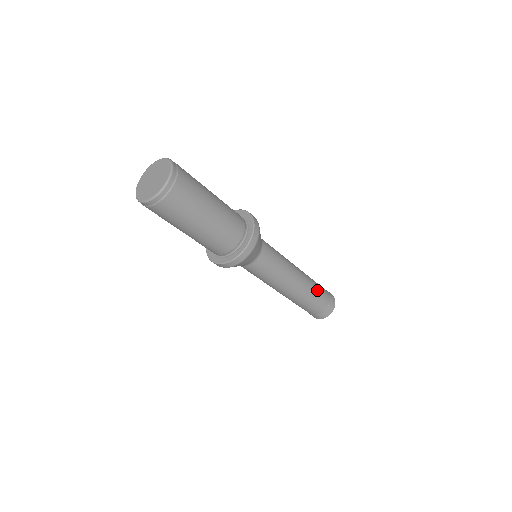
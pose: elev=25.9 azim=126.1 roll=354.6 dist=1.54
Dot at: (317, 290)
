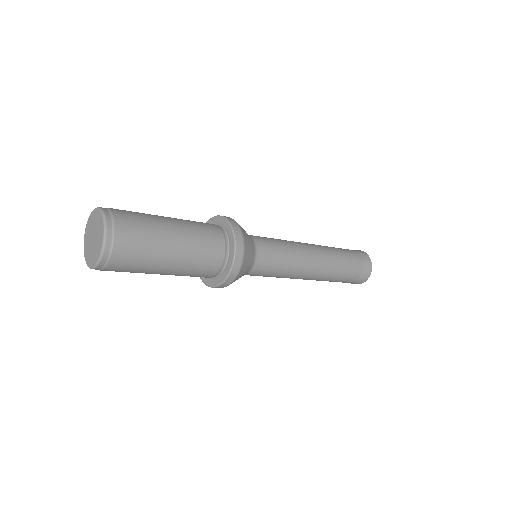
Dot at: (337, 249)
